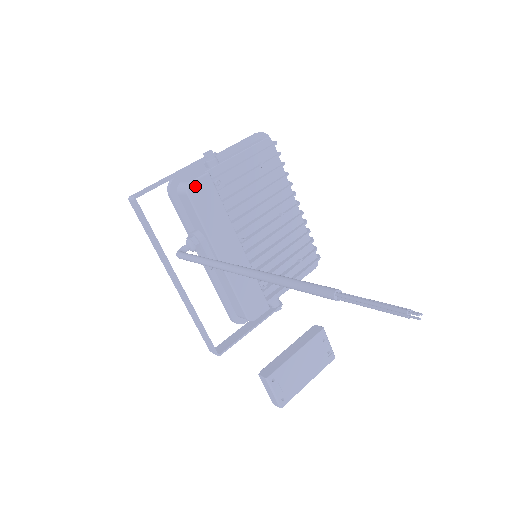
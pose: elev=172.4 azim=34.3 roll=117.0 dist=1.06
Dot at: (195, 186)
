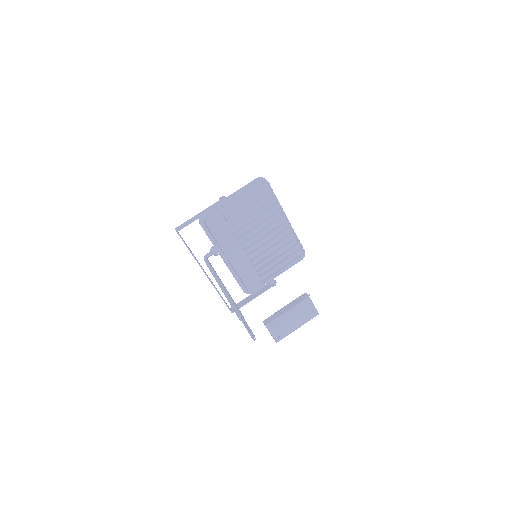
Dot at: (212, 222)
